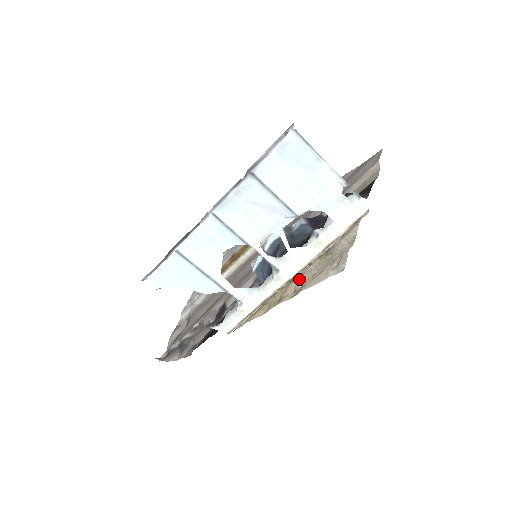
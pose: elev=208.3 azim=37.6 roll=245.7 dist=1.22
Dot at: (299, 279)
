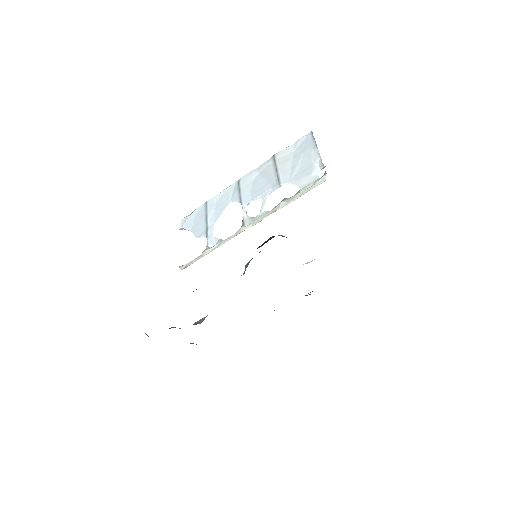
Dot at: occluded
